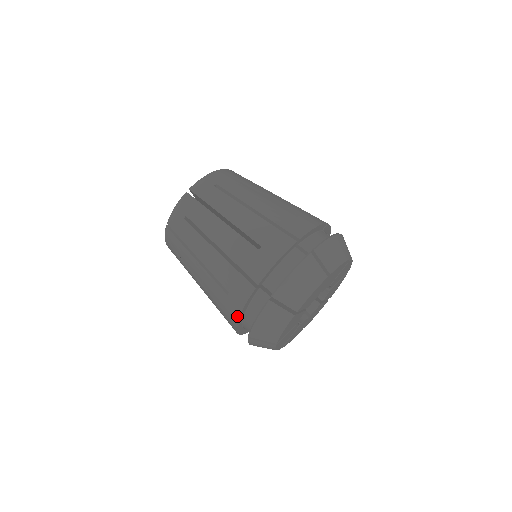
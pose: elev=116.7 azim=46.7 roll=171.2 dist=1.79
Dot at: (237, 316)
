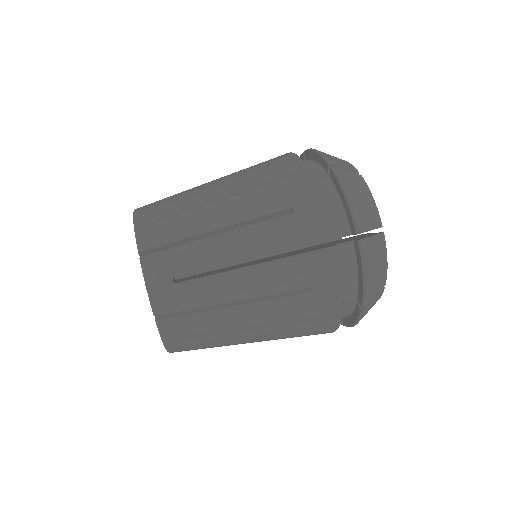
Dot at: occluded
